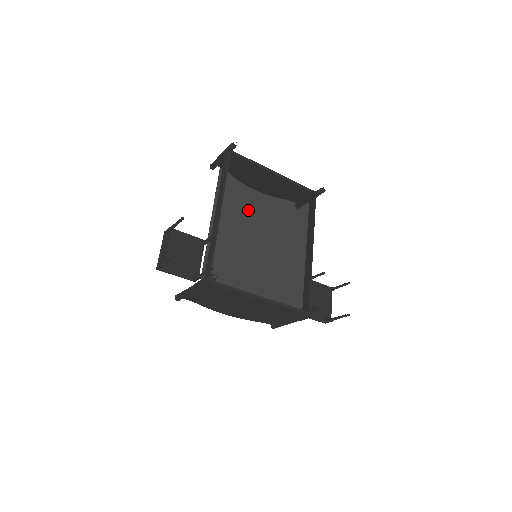
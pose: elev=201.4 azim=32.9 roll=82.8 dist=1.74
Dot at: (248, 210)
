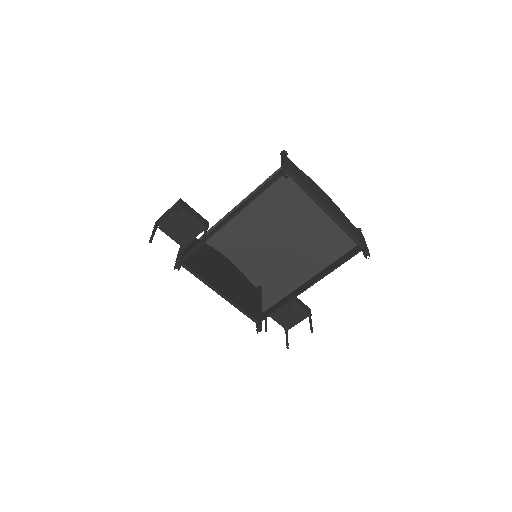
Dot at: (262, 230)
